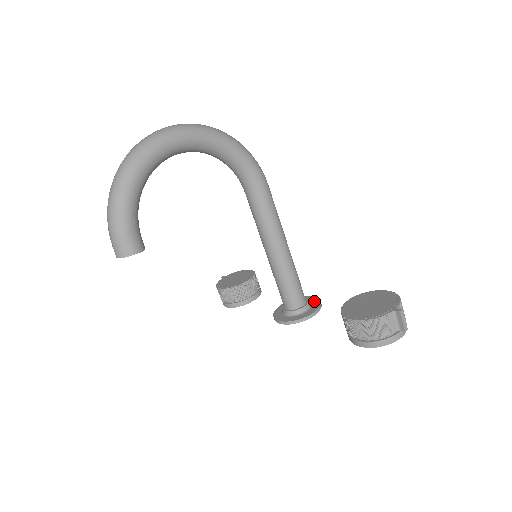
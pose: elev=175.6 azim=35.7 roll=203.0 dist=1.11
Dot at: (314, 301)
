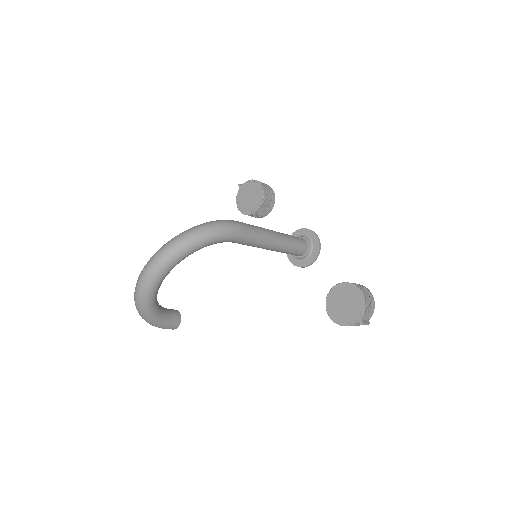
Dot at: (314, 242)
